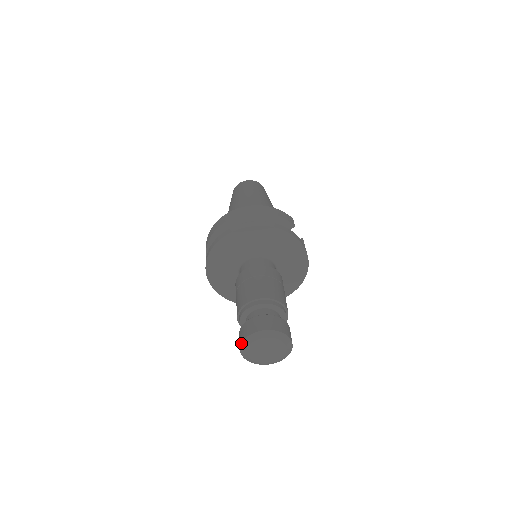
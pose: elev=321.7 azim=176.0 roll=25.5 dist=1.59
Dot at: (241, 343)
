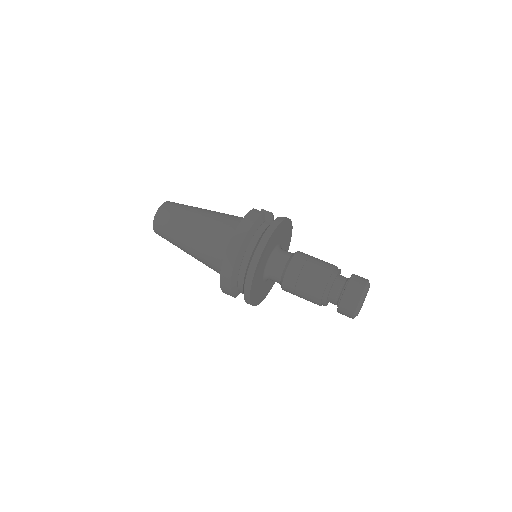
Dot at: (353, 316)
